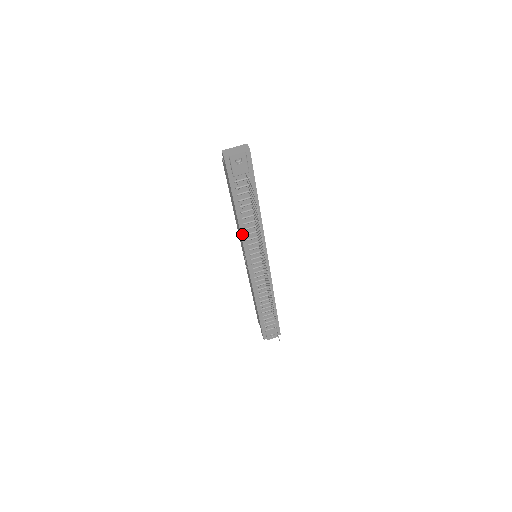
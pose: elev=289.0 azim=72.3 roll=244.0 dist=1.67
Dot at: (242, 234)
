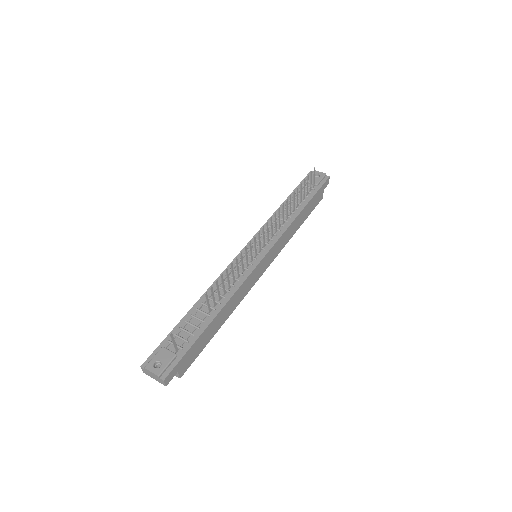
Dot at: (269, 220)
